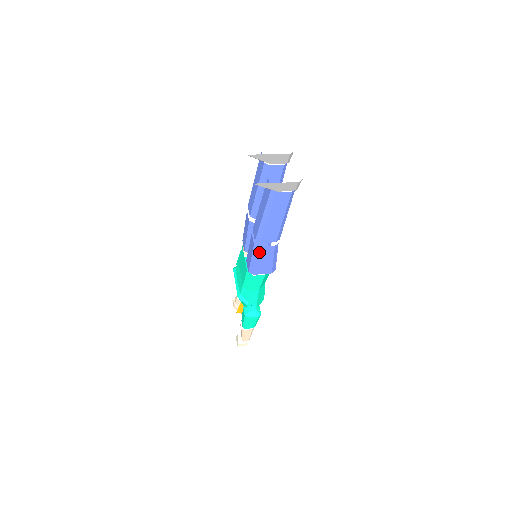
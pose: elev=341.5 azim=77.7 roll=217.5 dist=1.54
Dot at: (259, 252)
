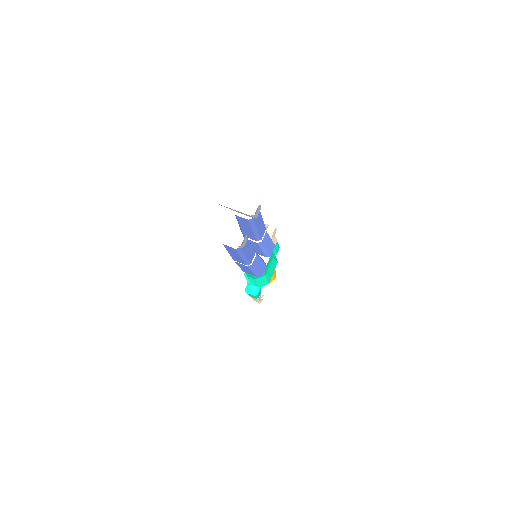
Dot at: (237, 263)
